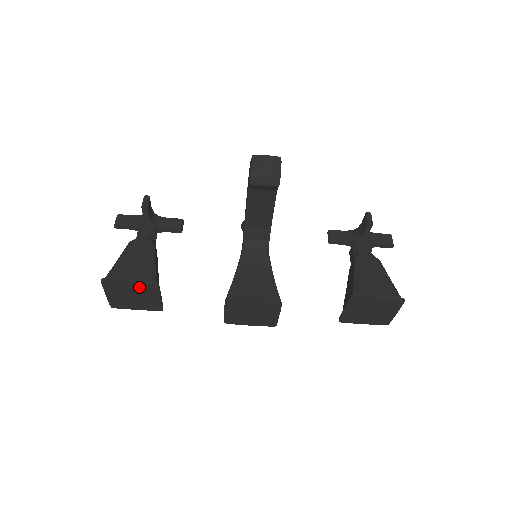
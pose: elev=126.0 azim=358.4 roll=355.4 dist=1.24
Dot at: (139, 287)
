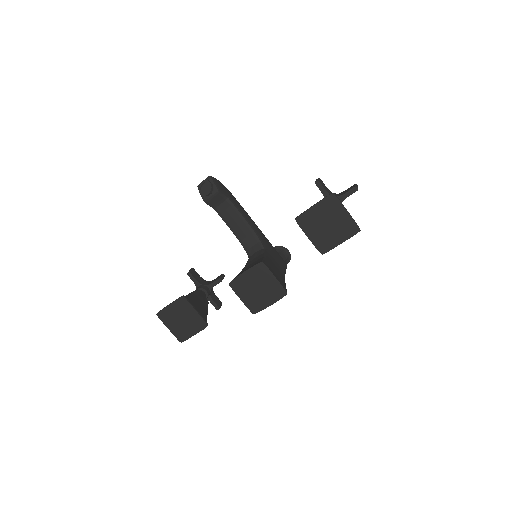
Dot at: (177, 307)
